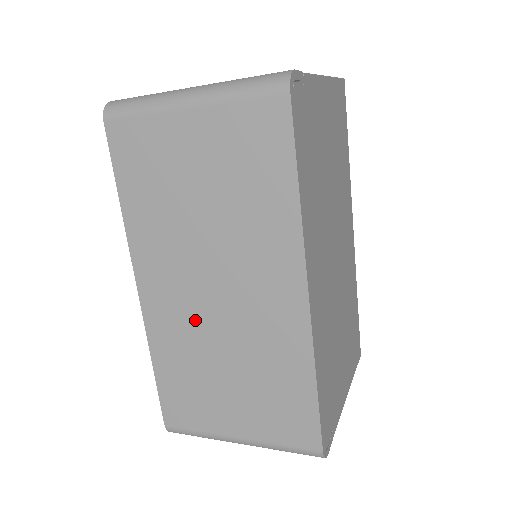
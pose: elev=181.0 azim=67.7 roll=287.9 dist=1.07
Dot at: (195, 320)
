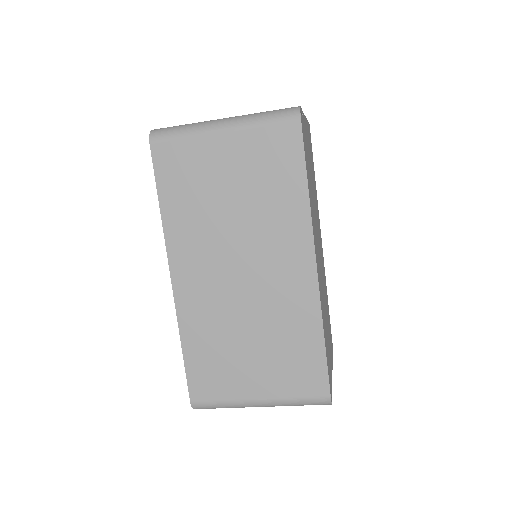
Dot at: (223, 299)
